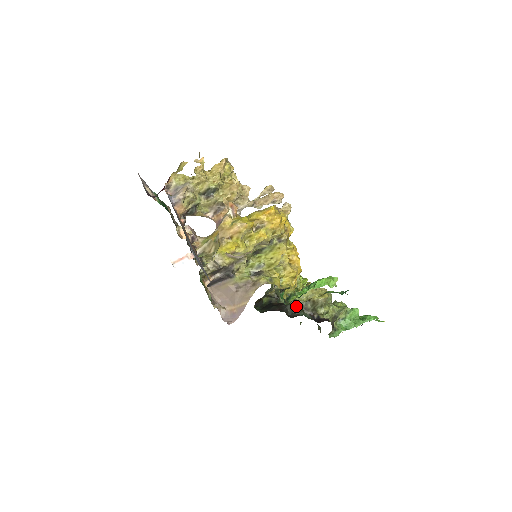
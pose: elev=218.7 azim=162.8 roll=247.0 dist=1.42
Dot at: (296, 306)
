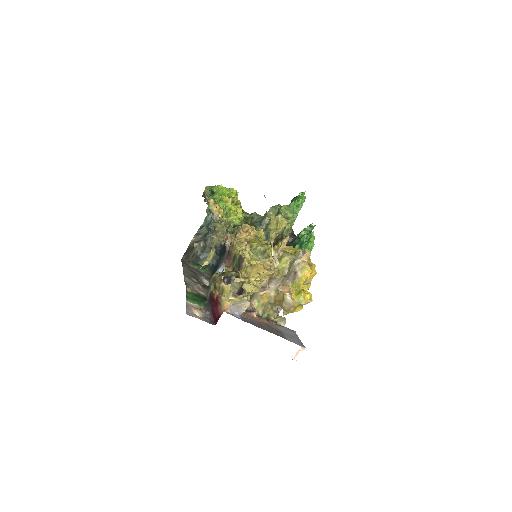
Dot at: occluded
